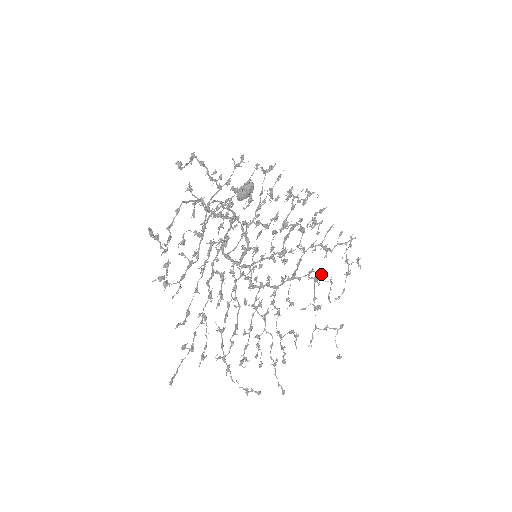
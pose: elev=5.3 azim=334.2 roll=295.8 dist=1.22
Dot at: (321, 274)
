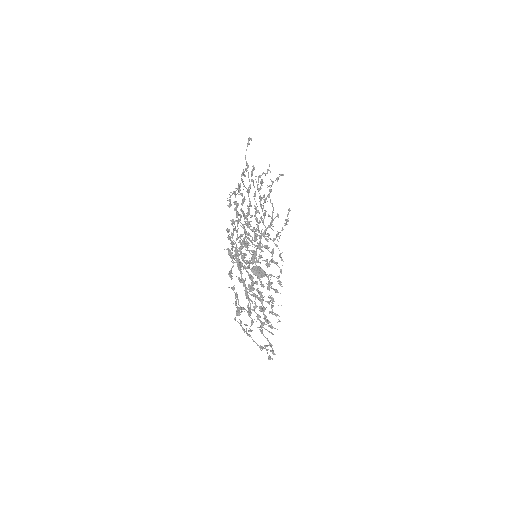
Dot at: (252, 320)
